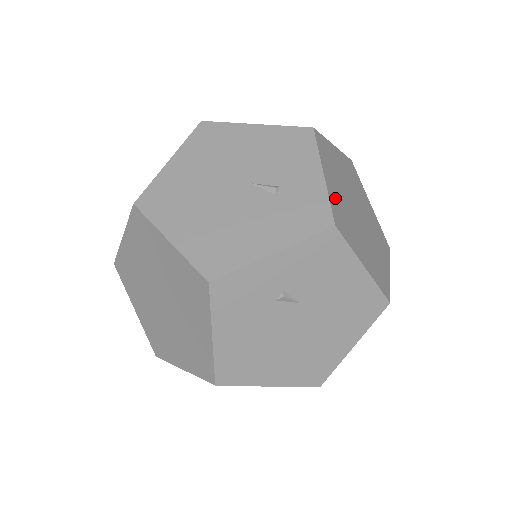
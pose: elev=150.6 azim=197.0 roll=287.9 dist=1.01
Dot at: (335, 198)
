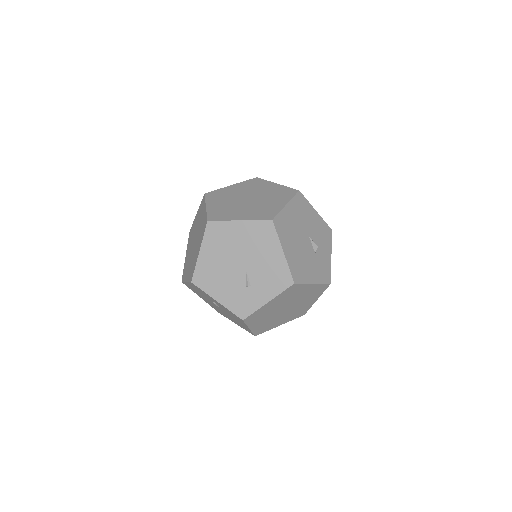
Dot at: (264, 309)
